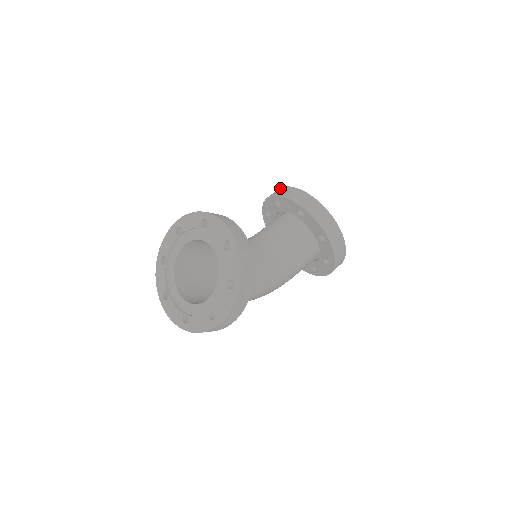
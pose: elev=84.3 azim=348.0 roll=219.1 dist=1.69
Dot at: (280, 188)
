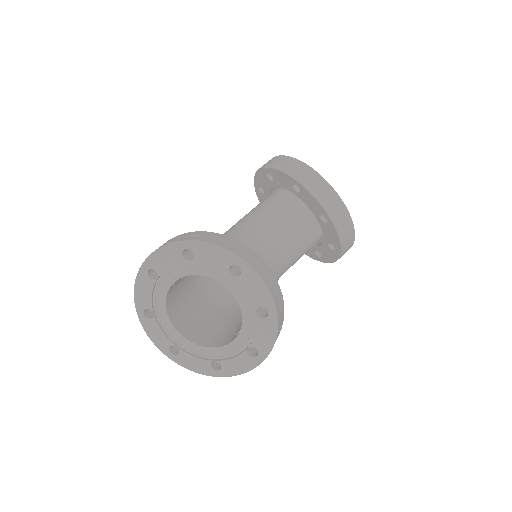
Dot at: (304, 166)
